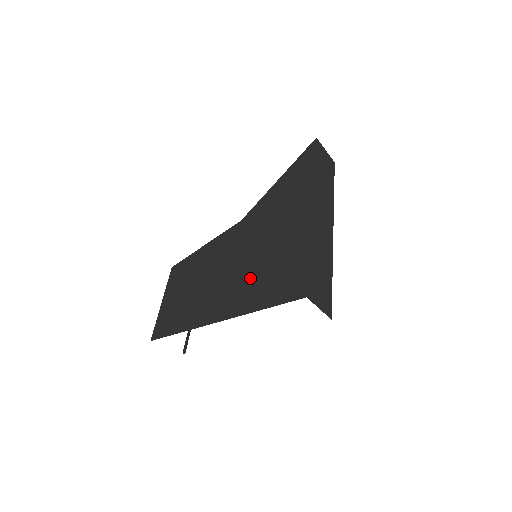
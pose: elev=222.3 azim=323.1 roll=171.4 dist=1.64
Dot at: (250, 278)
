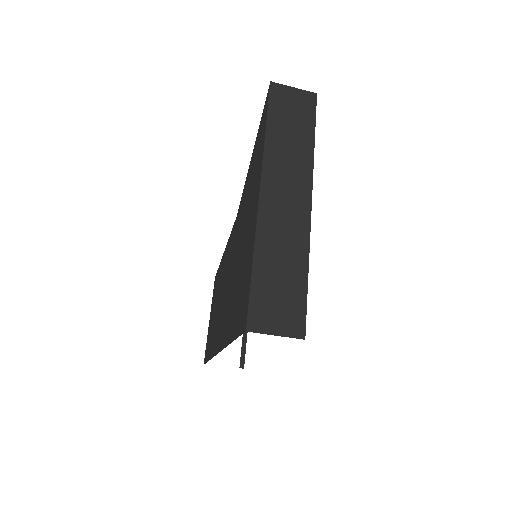
Dot at: (232, 298)
